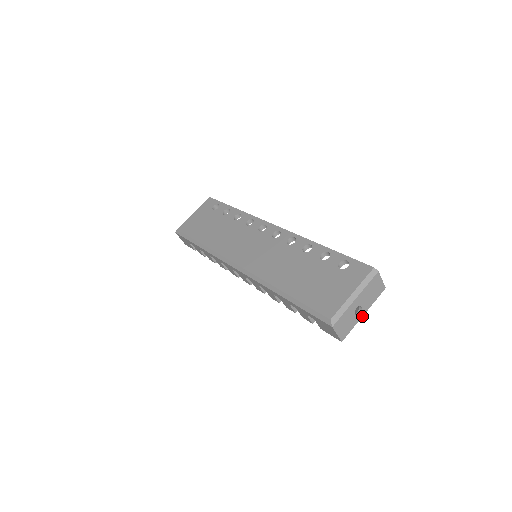
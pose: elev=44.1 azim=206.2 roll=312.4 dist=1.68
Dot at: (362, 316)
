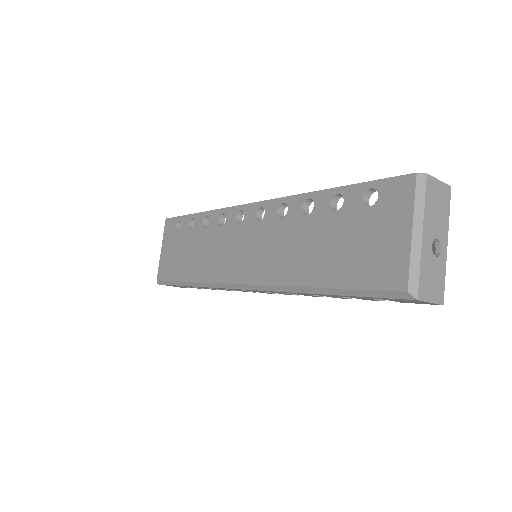
Dot at: (446, 249)
